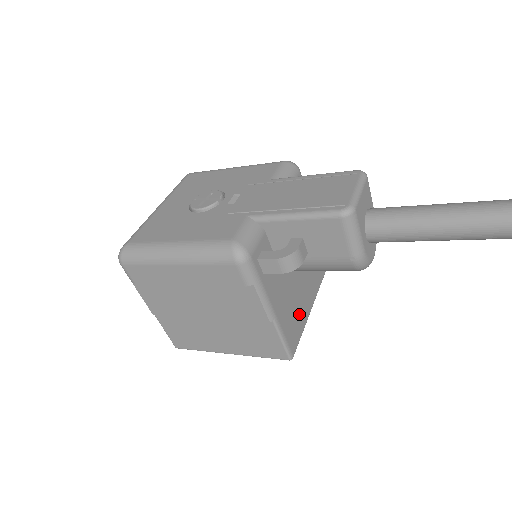
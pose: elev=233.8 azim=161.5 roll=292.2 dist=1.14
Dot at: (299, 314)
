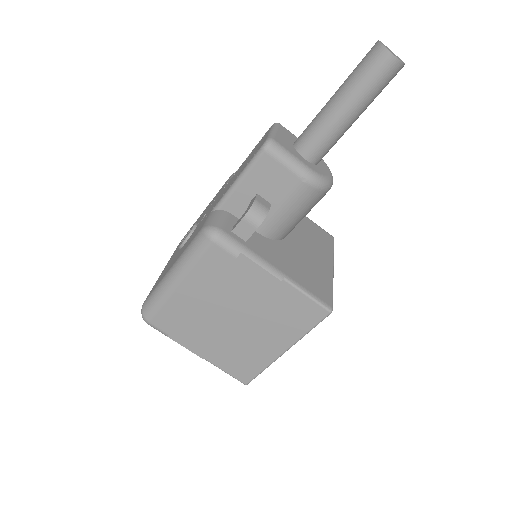
Dot at: (317, 274)
